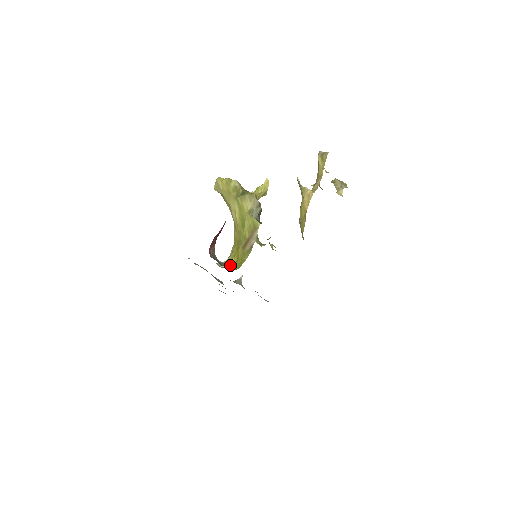
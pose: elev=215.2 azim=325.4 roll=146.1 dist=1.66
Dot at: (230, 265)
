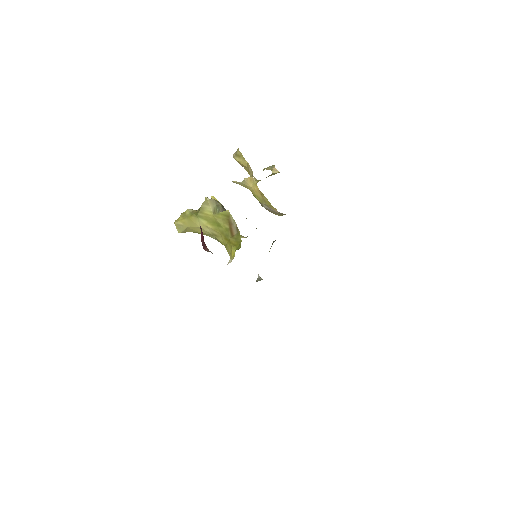
Dot at: occluded
